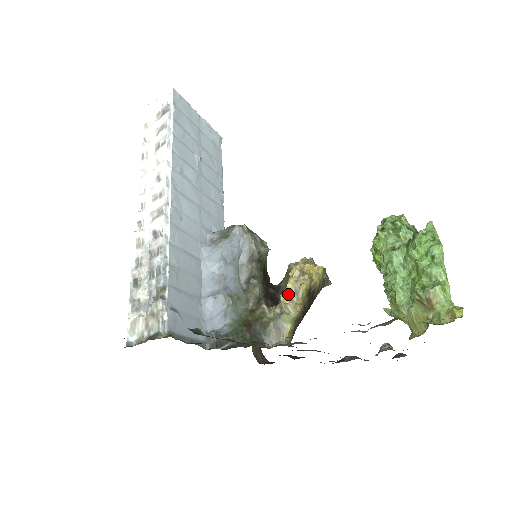
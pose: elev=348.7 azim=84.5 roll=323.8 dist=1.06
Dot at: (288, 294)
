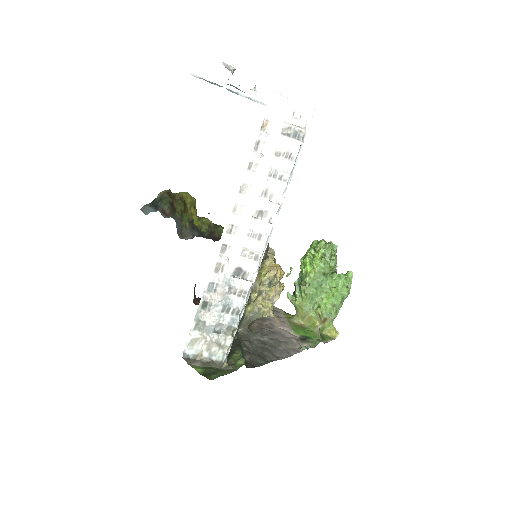
Dot at: (265, 297)
